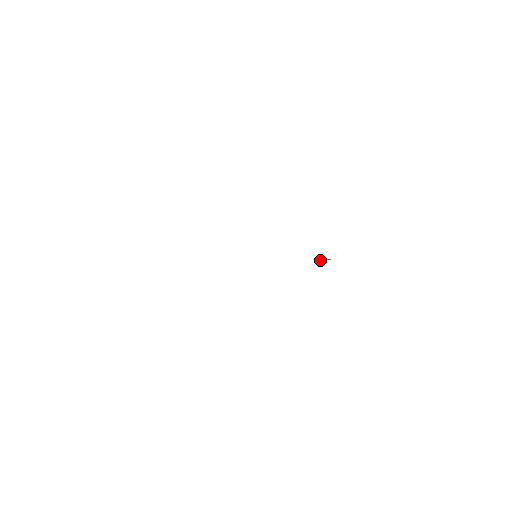
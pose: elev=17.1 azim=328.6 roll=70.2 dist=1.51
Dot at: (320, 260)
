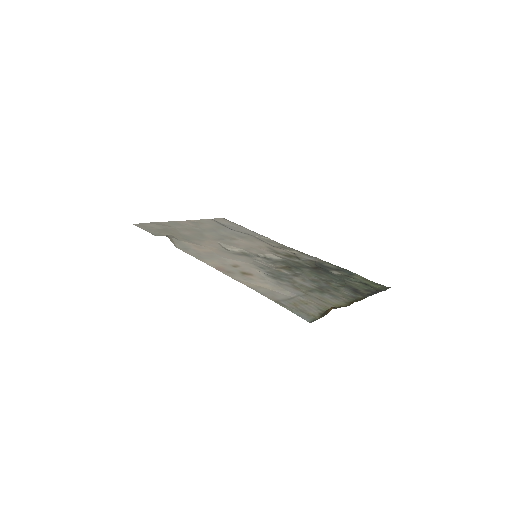
Dot at: (334, 282)
